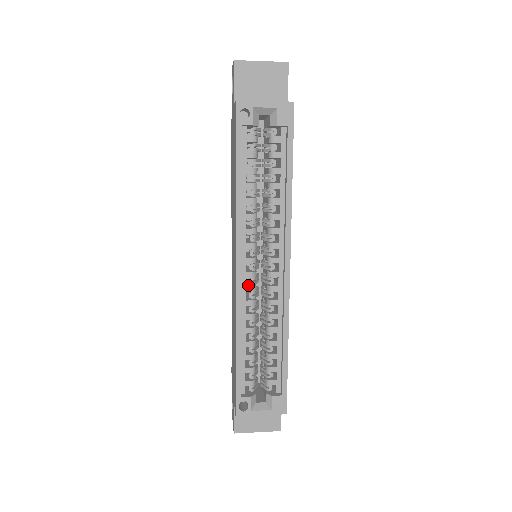
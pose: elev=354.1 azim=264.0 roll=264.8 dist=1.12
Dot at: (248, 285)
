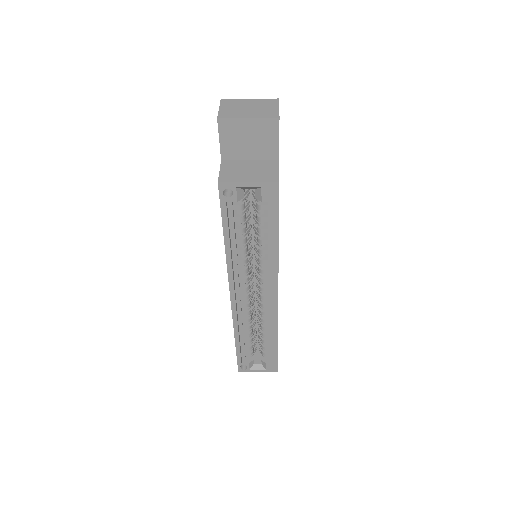
Dot at: (243, 302)
